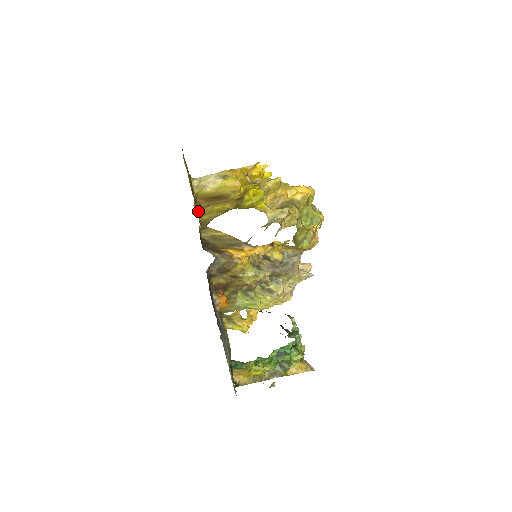
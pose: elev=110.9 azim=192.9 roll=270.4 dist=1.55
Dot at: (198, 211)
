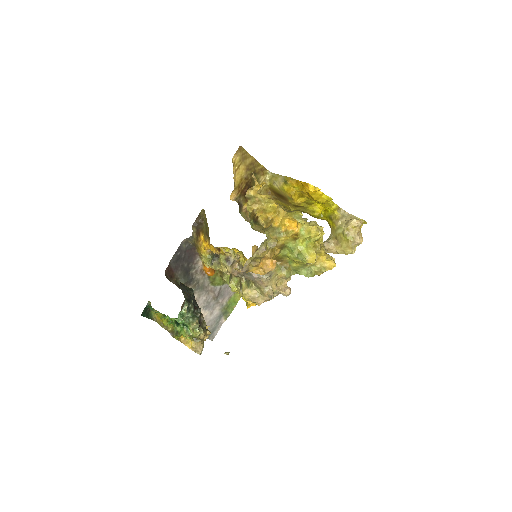
Dot at: occluded
